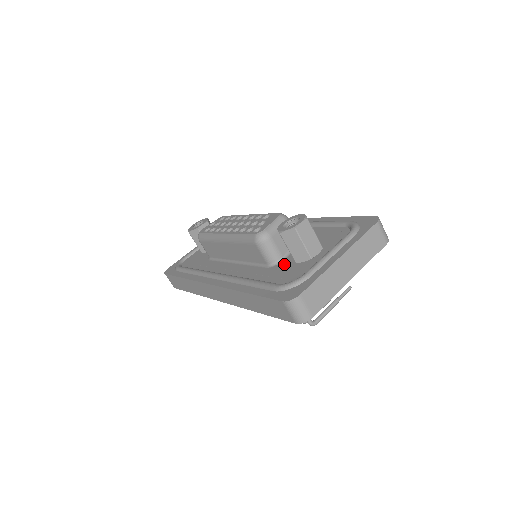
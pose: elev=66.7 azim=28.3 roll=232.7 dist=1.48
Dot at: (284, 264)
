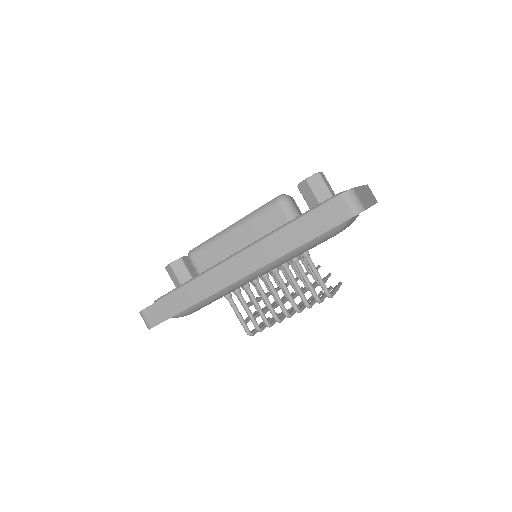
Dot at: occluded
